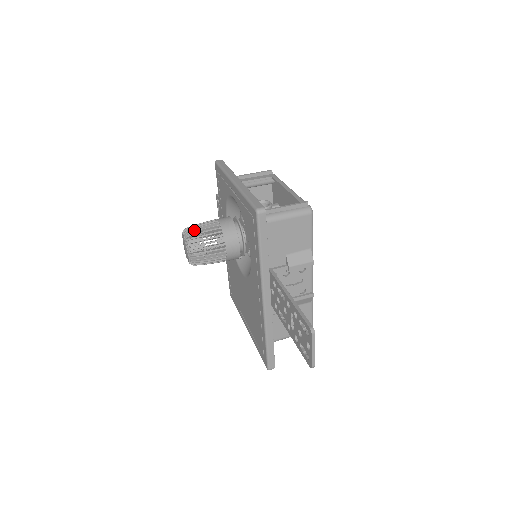
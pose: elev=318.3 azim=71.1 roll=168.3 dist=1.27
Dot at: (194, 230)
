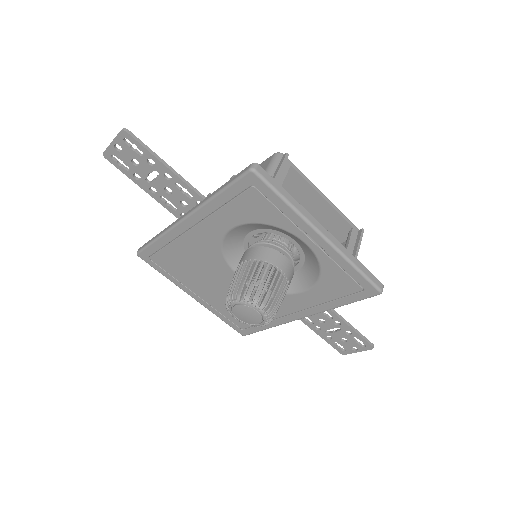
Dot at: (269, 299)
